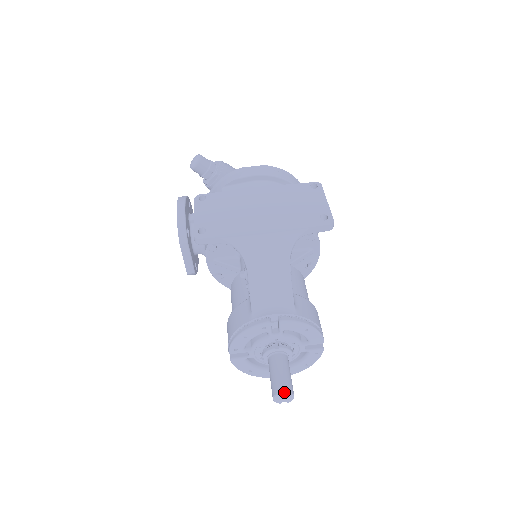
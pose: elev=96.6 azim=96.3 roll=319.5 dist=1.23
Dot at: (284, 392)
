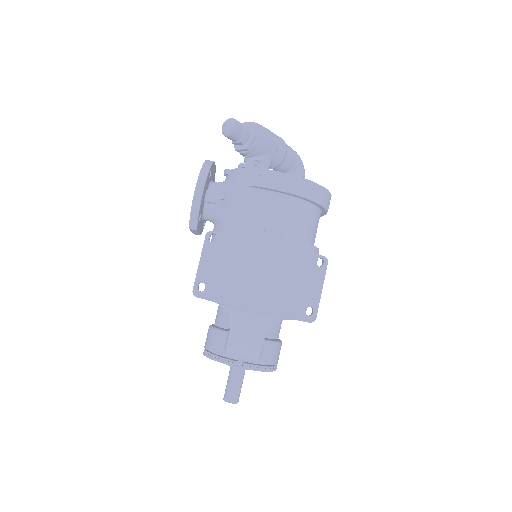
Dot at: occluded
